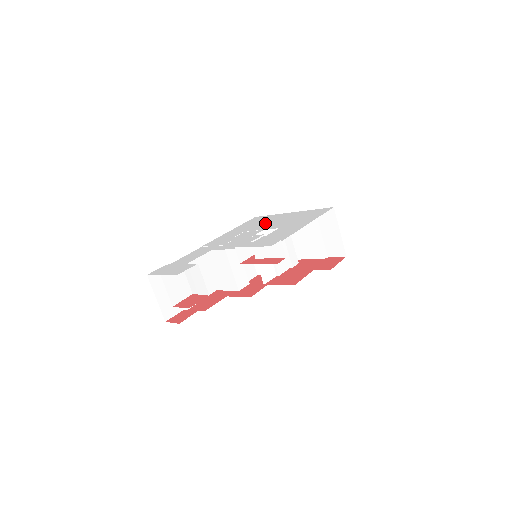
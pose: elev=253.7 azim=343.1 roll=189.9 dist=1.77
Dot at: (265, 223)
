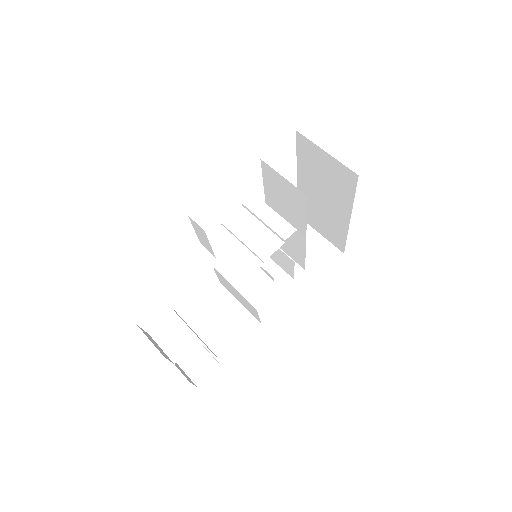
Dot at: occluded
